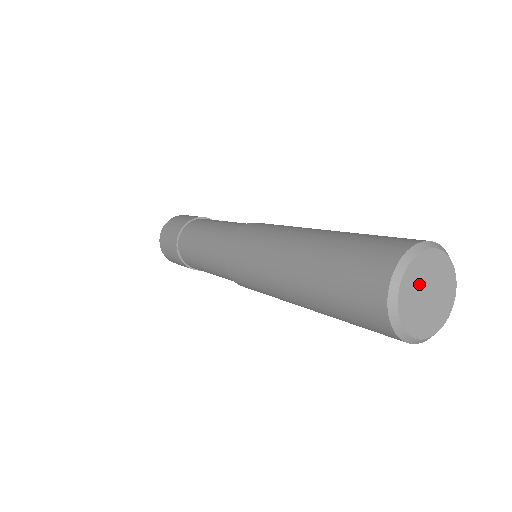
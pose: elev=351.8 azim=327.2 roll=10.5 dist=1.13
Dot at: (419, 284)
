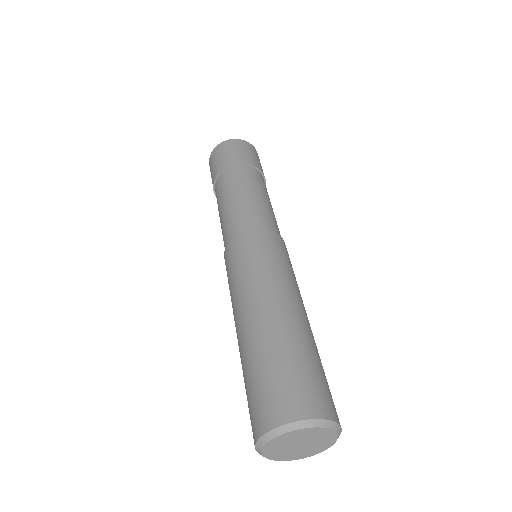
Dot at: (299, 439)
